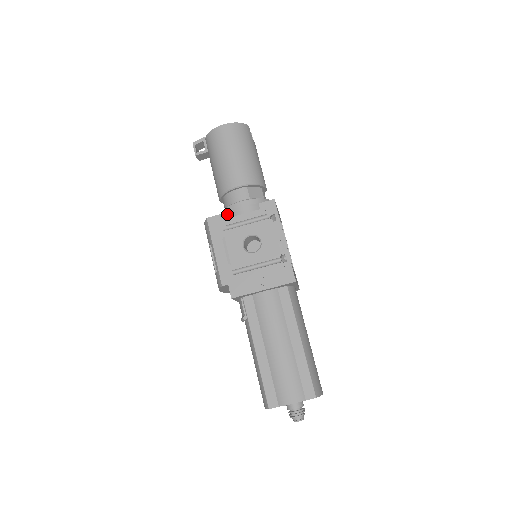
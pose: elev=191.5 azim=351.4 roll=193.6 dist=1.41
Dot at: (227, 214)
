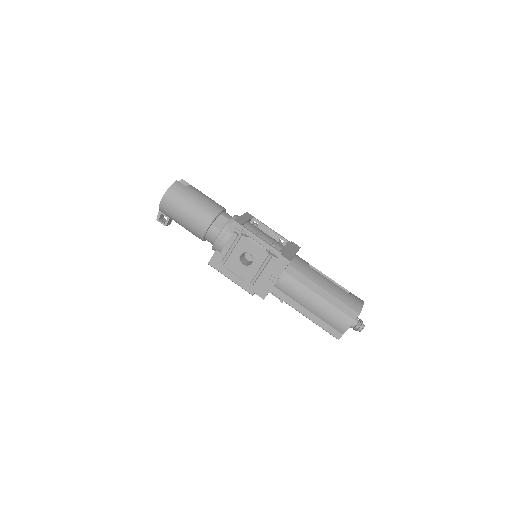
Dot at: (216, 252)
